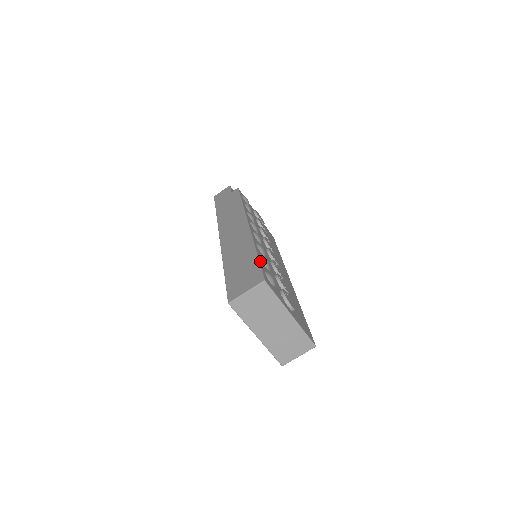
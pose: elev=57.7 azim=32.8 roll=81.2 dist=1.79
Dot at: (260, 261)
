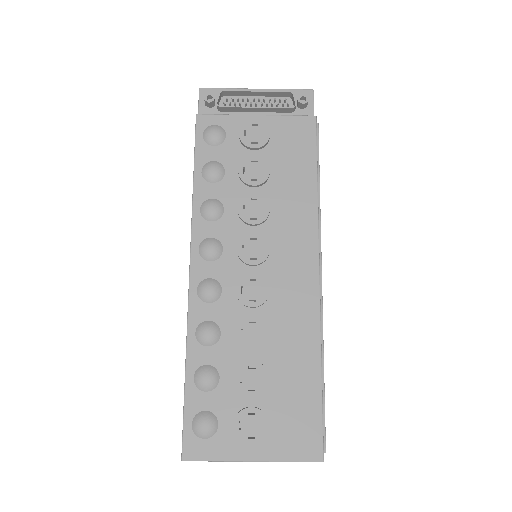
Dot at: (187, 398)
